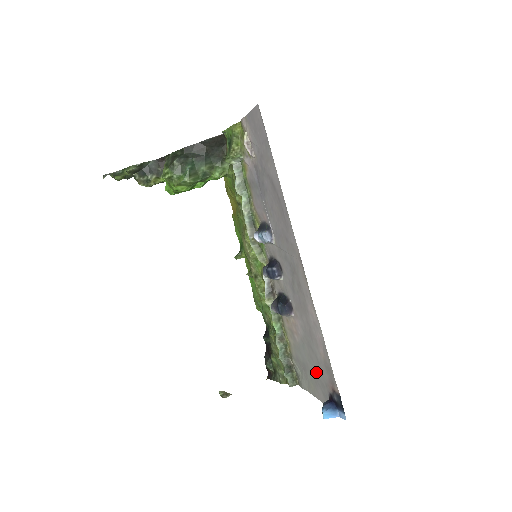
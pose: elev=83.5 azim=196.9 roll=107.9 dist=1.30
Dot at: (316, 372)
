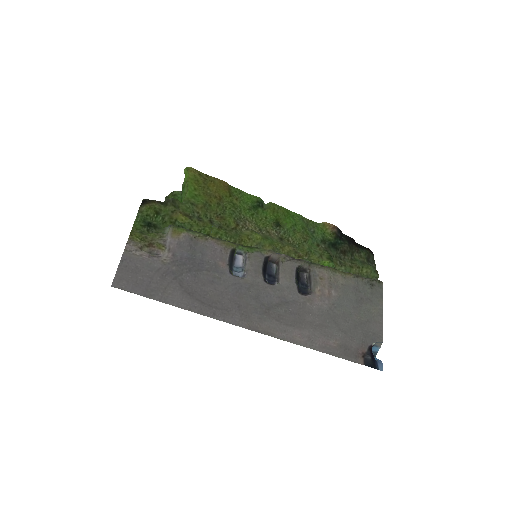
Dot at: (356, 325)
